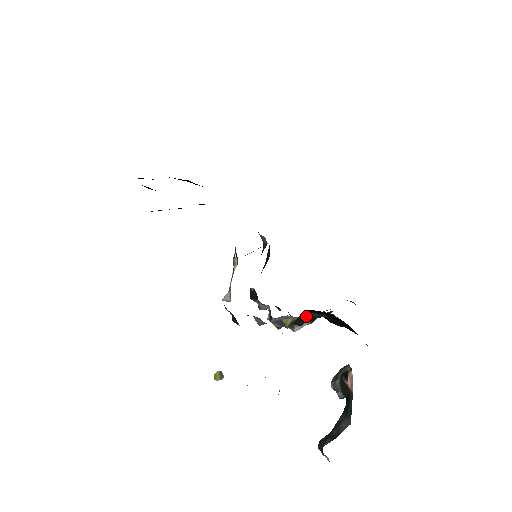
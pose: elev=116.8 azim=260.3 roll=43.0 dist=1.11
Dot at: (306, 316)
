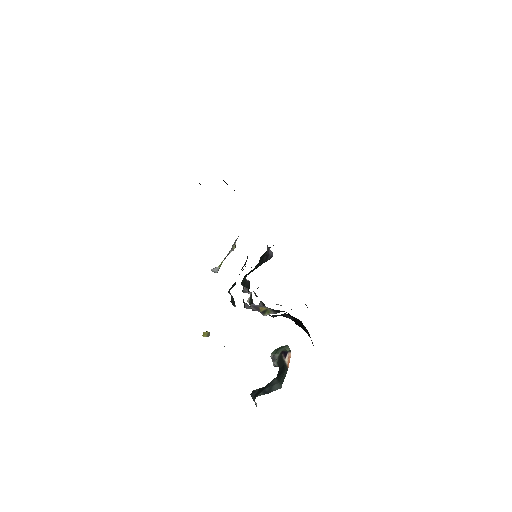
Dot at: (282, 315)
